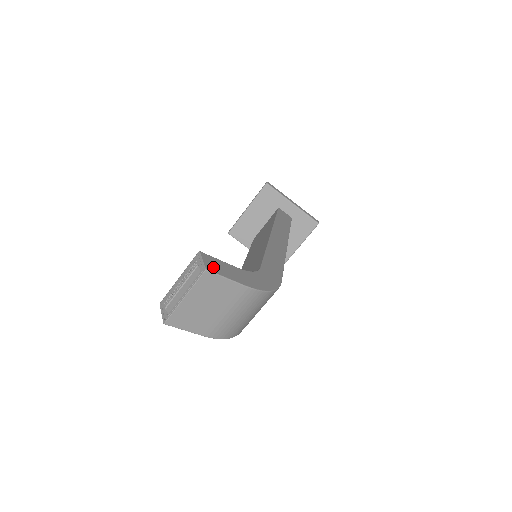
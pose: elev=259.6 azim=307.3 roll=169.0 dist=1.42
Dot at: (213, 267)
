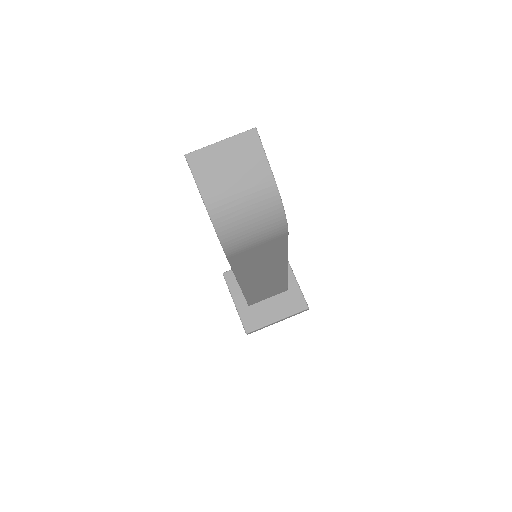
Dot at: occluded
